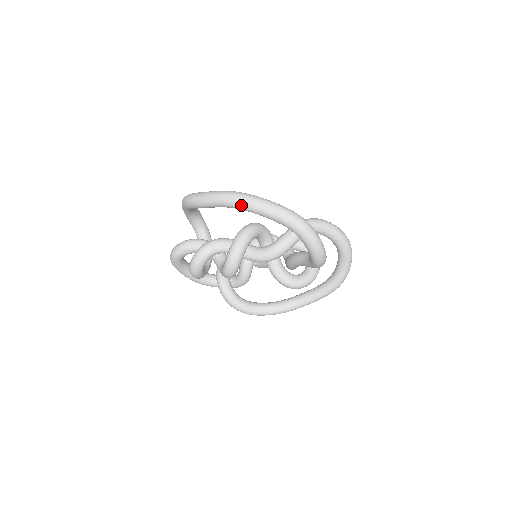
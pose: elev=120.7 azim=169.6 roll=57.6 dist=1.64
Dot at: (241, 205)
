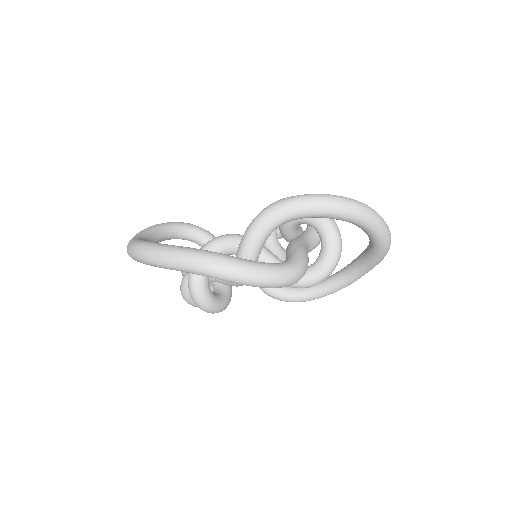
Dot at: occluded
